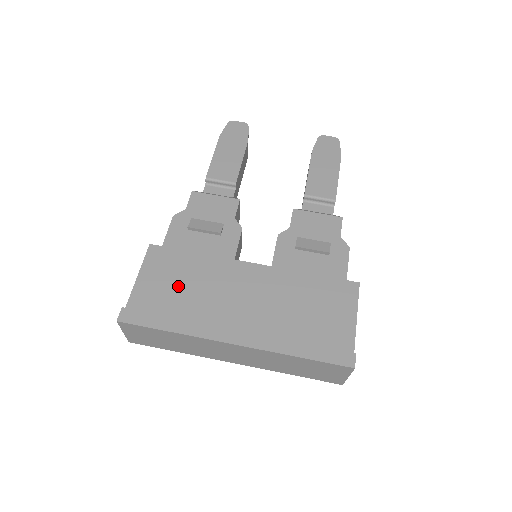
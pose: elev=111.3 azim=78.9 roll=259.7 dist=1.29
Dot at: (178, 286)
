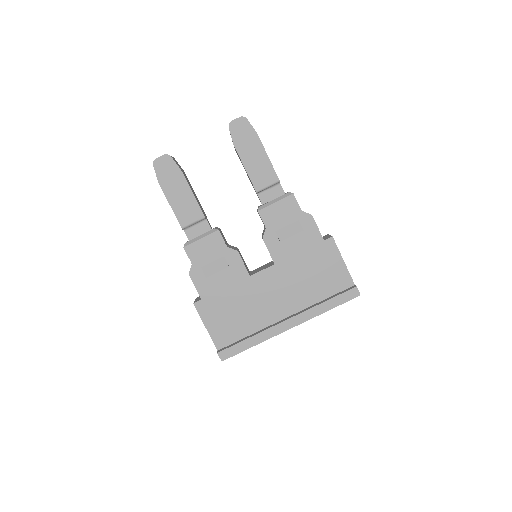
Dot at: (233, 316)
